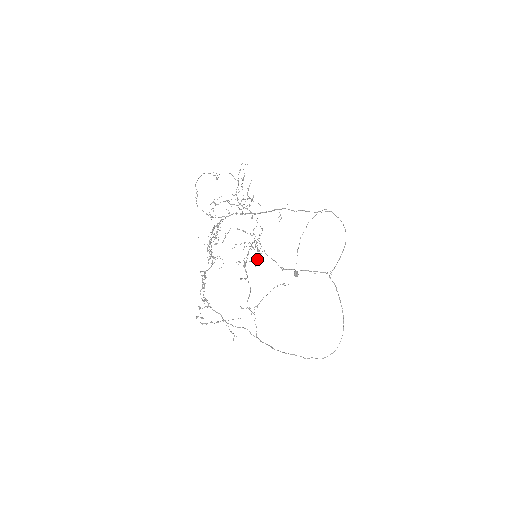
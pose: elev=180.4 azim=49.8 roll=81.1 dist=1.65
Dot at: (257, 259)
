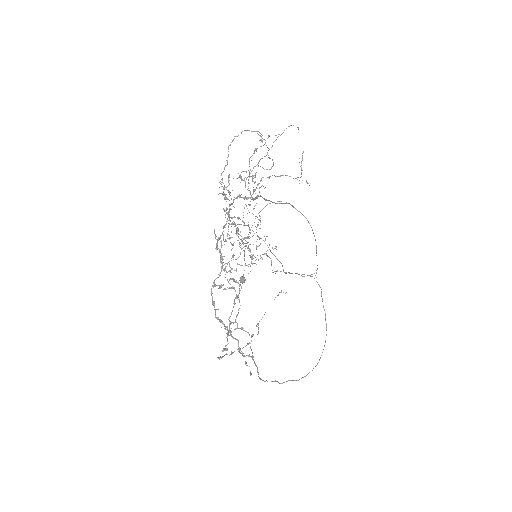
Dot at: occluded
